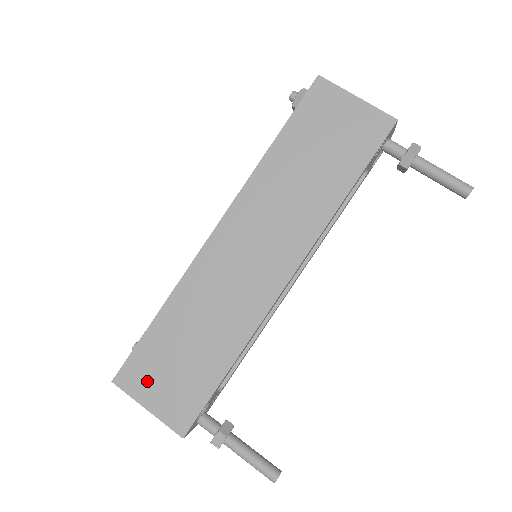
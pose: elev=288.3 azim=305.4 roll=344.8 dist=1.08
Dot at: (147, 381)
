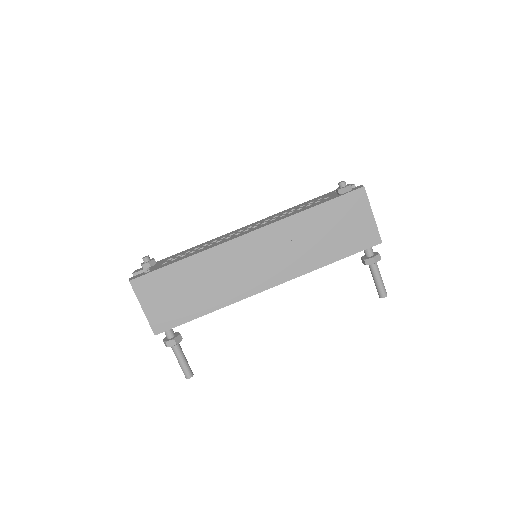
Dot at: (152, 293)
